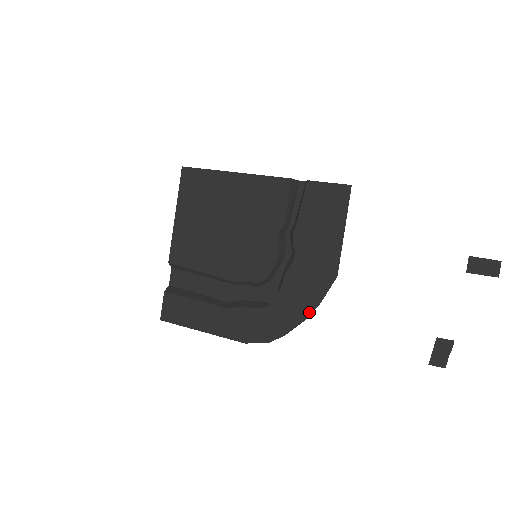
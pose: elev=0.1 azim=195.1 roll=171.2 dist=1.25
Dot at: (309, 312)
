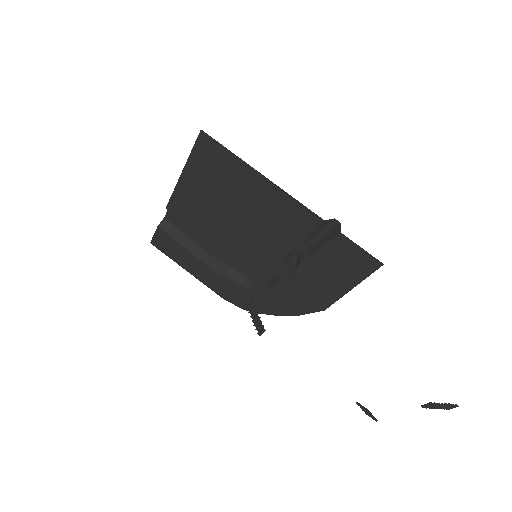
Dot at: (287, 314)
